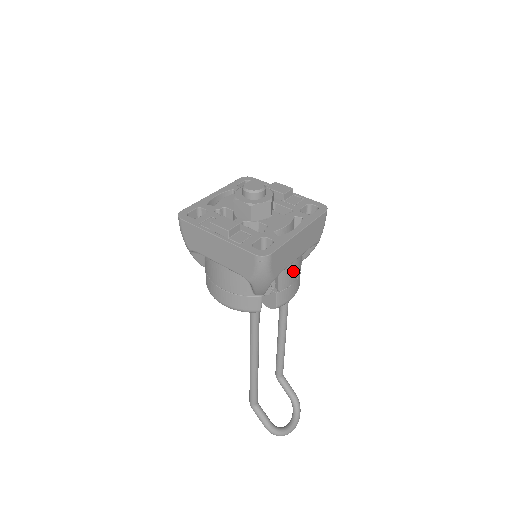
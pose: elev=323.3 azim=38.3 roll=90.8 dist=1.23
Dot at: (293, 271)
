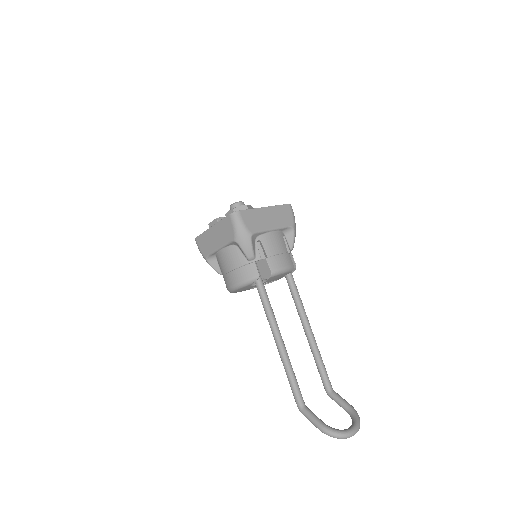
Dot at: (275, 242)
